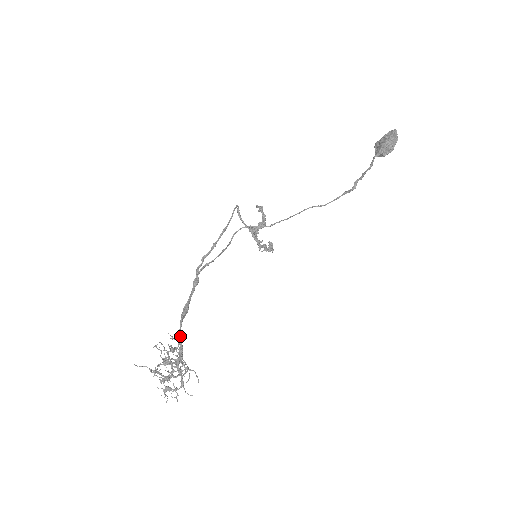
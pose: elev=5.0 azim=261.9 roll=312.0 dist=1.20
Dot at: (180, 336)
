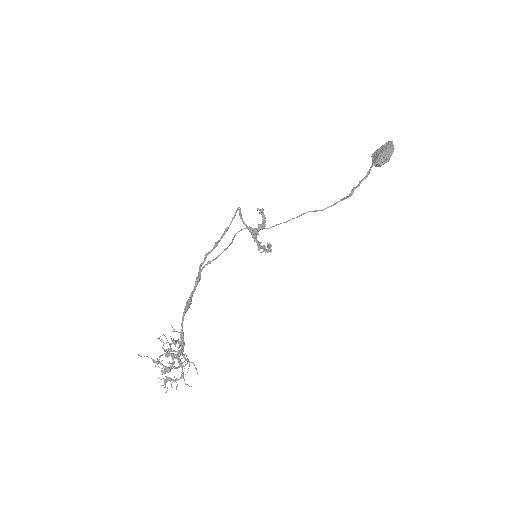
Dot at: (182, 329)
